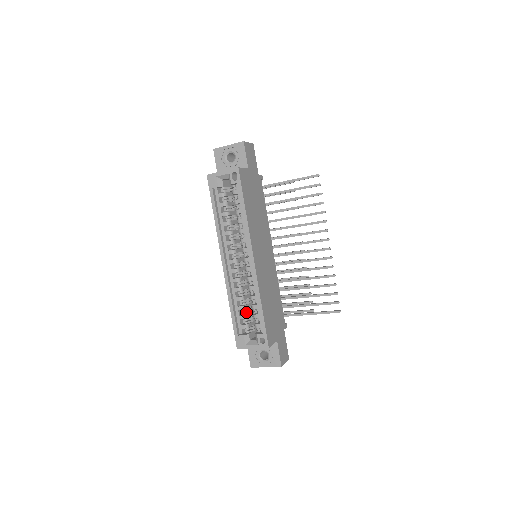
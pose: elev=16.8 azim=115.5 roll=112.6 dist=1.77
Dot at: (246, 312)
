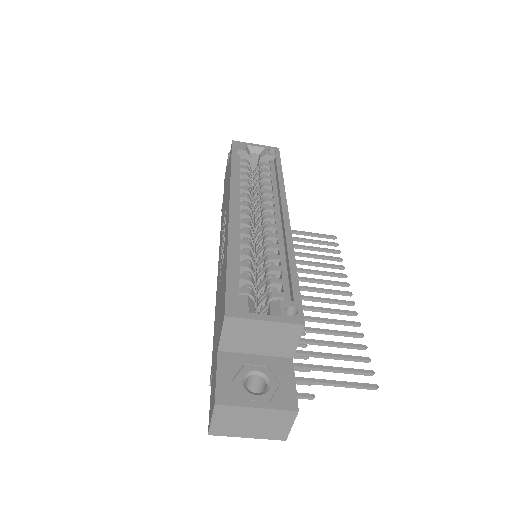
Dot at: (251, 277)
